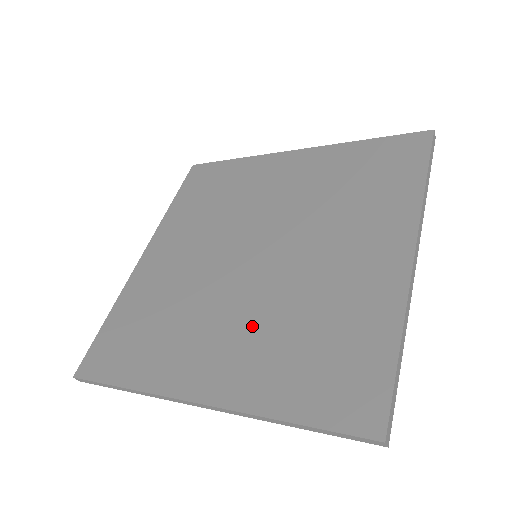
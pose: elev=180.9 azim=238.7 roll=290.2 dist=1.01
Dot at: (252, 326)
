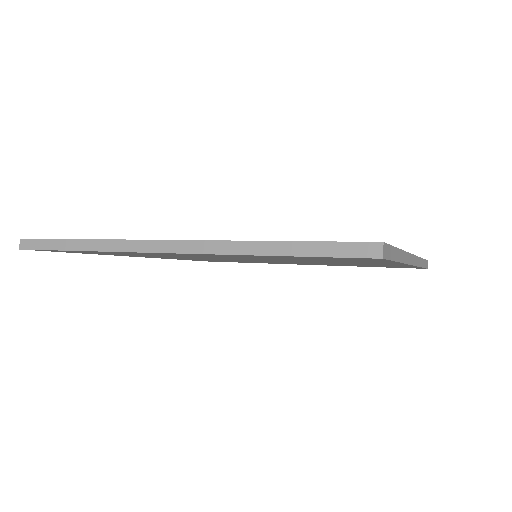
Dot at: occluded
